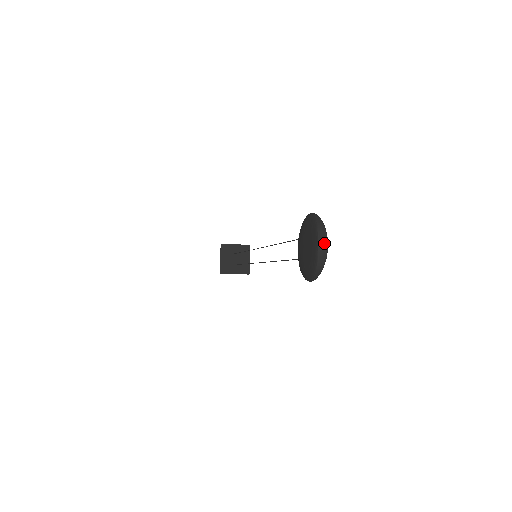
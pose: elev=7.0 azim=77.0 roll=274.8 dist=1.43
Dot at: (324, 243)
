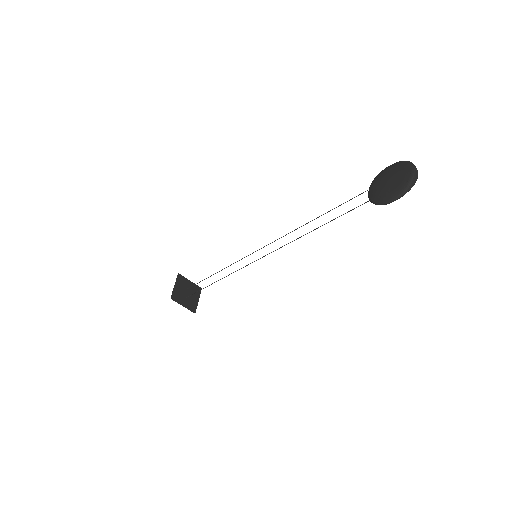
Dot at: (415, 170)
